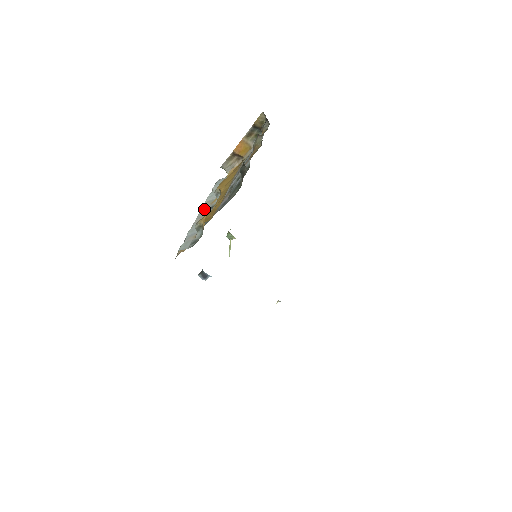
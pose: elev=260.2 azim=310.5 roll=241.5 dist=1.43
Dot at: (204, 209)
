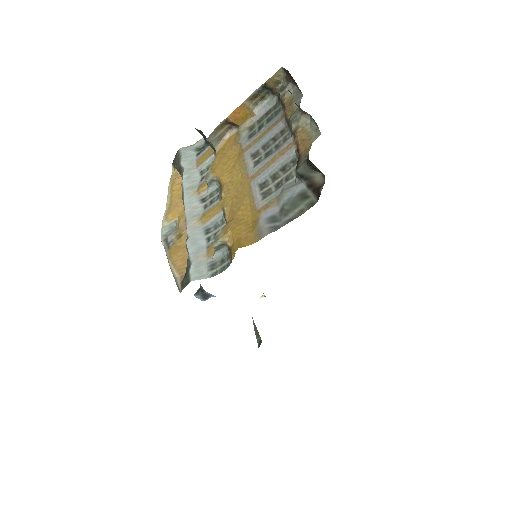
Dot at: (191, 202)
